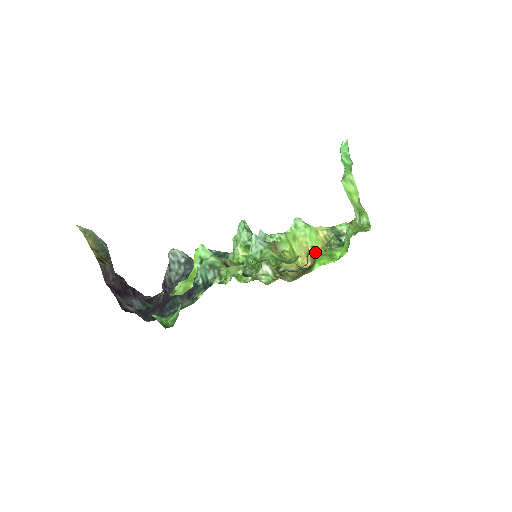
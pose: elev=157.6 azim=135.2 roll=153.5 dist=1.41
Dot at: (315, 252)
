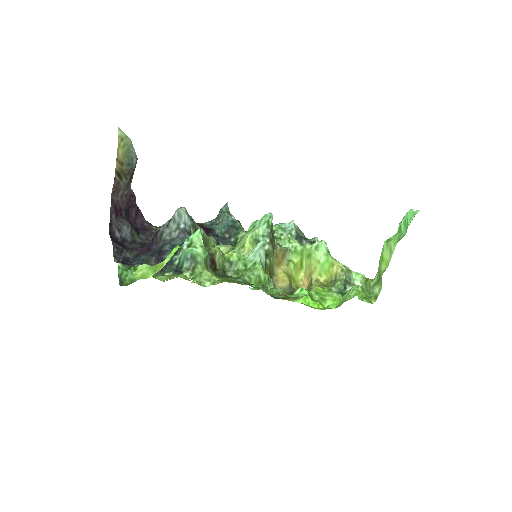
Dot at: (318, 280)
